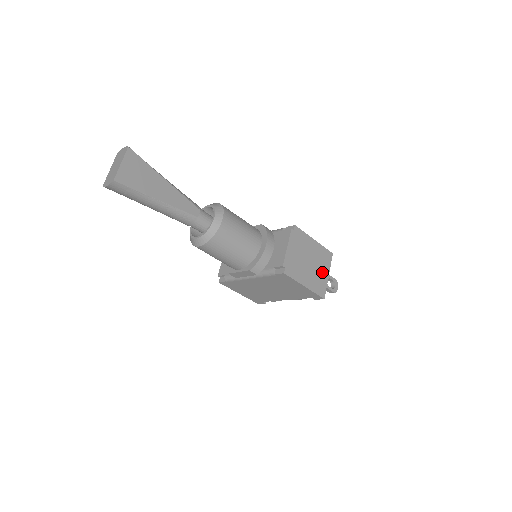
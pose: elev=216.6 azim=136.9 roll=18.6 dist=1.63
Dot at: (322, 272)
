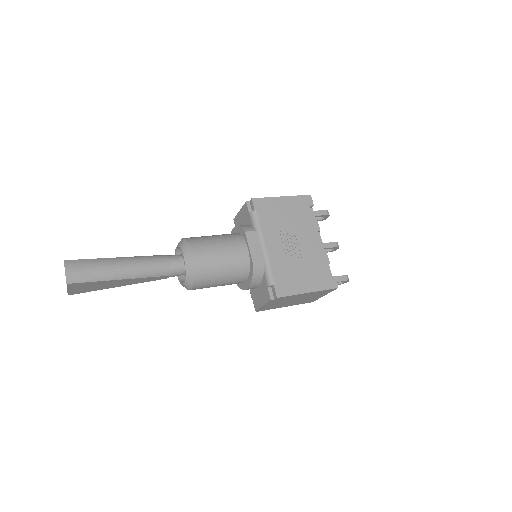
Dot at: (315, 297)
